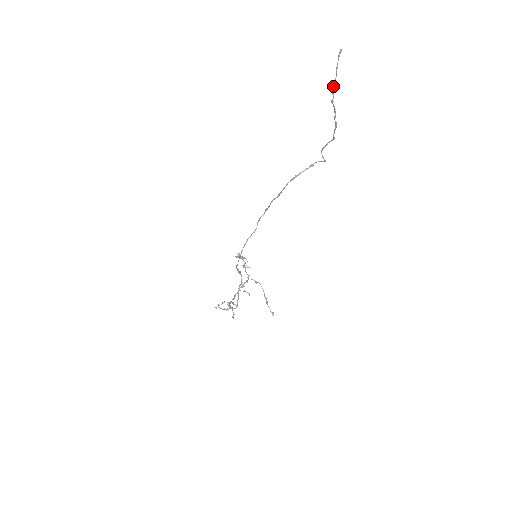
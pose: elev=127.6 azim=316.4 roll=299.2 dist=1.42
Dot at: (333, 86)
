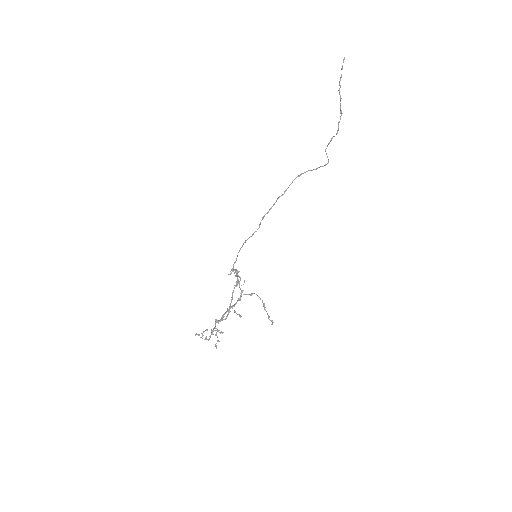
Dot at: (340, 79)
